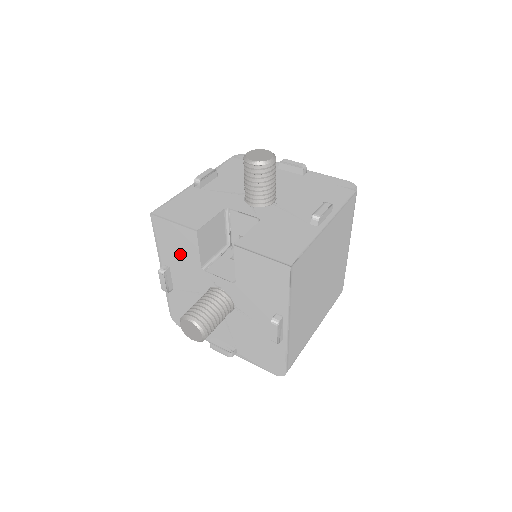
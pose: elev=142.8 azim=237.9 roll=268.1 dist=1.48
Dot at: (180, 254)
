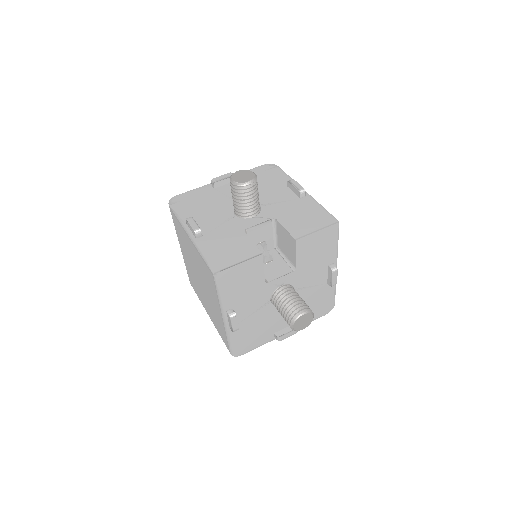
Dot at: (245, 287)
